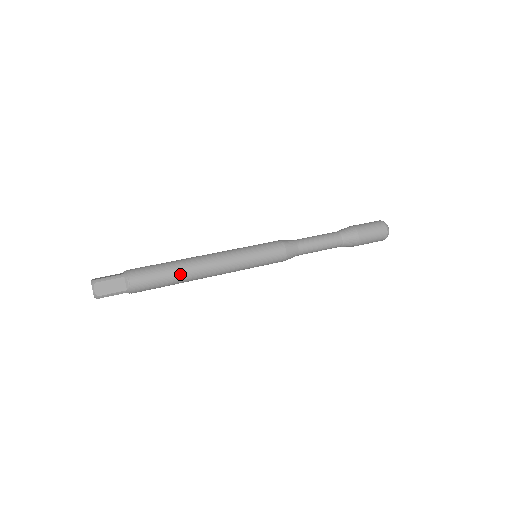
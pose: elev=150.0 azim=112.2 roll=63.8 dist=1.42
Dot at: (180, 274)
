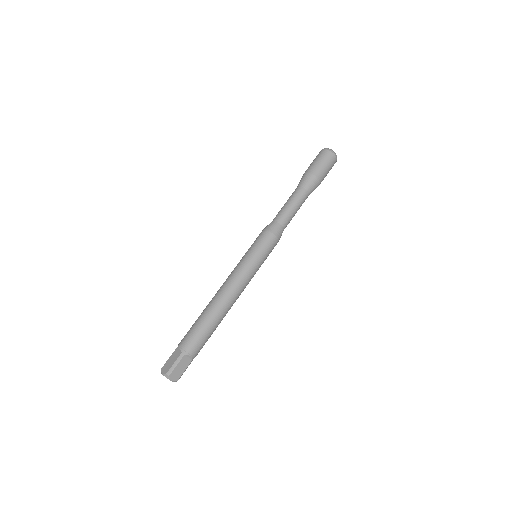
Dot at: (219, 319)
